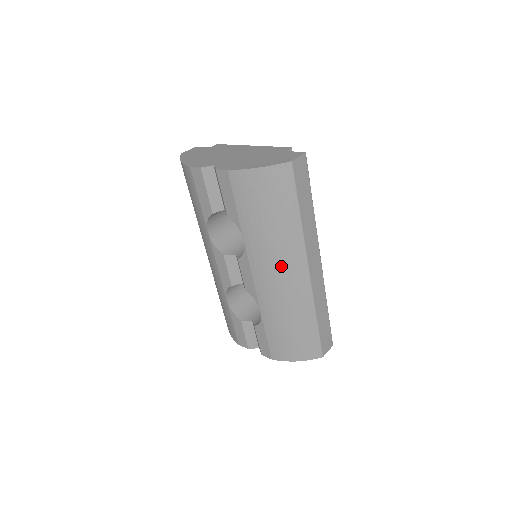
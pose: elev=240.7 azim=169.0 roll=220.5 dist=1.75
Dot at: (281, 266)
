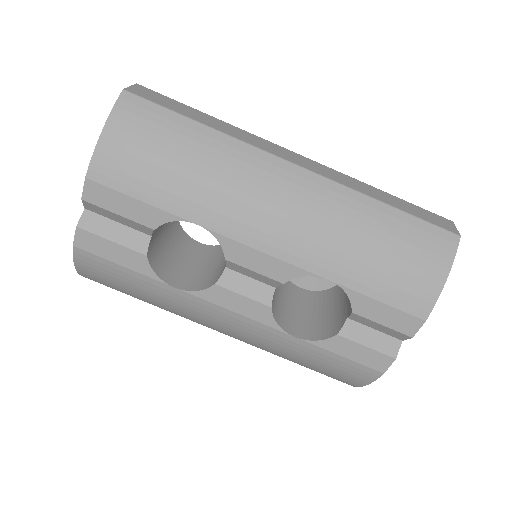
Dot at: (263, 194)
